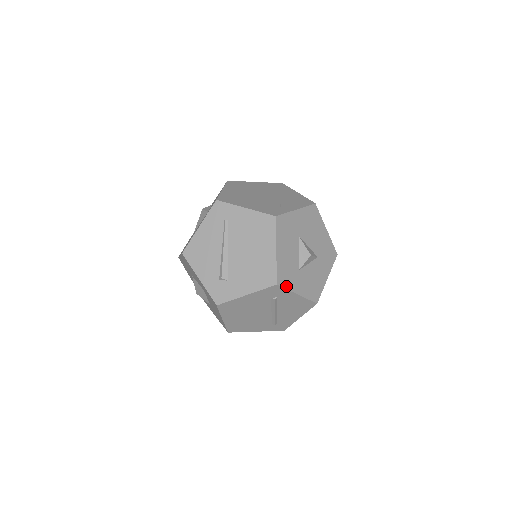
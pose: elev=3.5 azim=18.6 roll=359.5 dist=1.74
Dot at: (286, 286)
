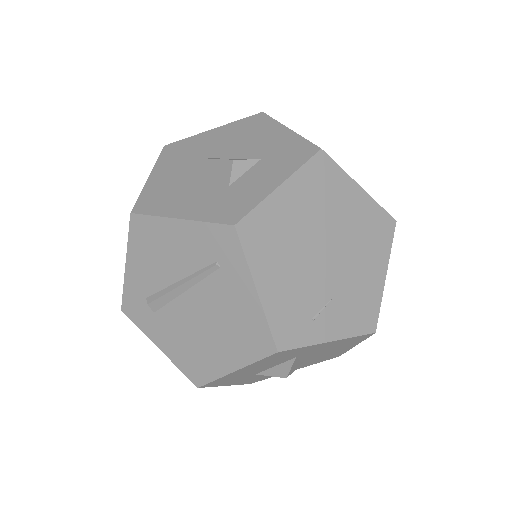
Dot at: (214, 385)
